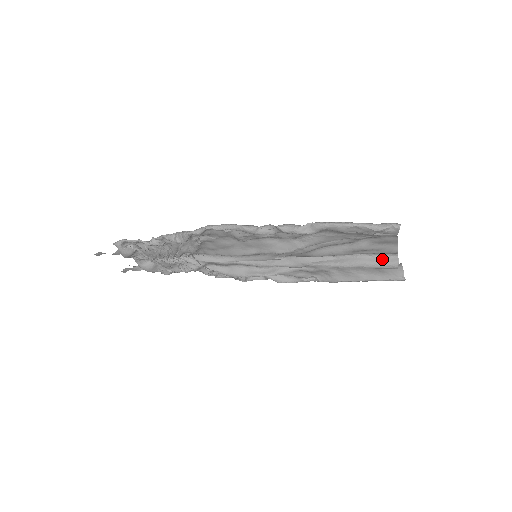
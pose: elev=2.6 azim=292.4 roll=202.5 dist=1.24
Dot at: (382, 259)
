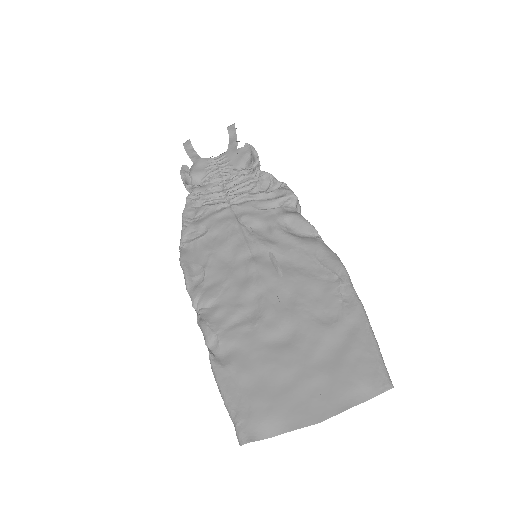
Dot at: (318, 383)
